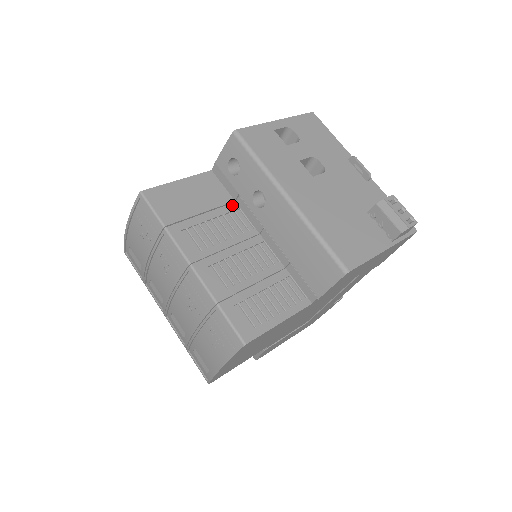
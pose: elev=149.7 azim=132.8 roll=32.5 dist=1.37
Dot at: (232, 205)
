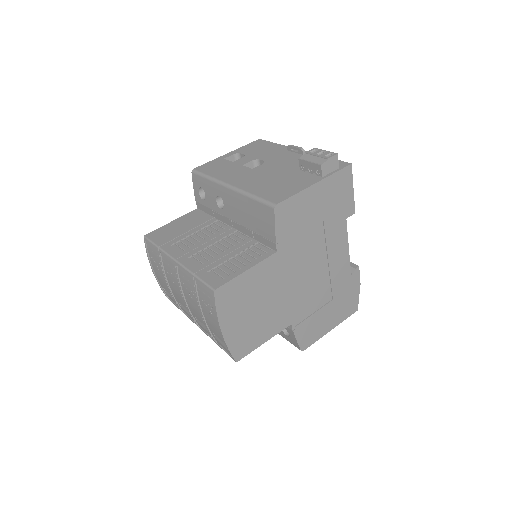
Dot at: (212, 220)
